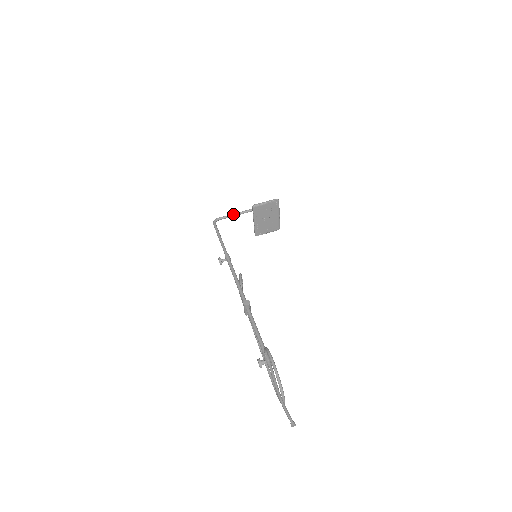
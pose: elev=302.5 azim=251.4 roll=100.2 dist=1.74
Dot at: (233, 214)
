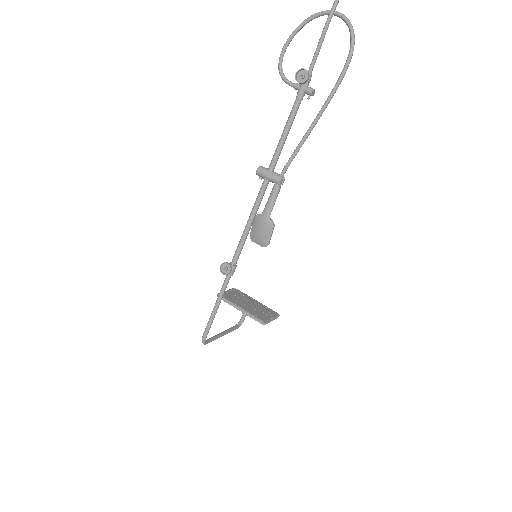
Dot at: (217, 334)
